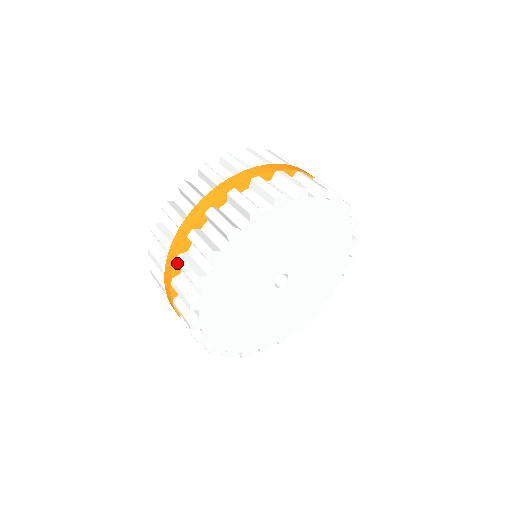
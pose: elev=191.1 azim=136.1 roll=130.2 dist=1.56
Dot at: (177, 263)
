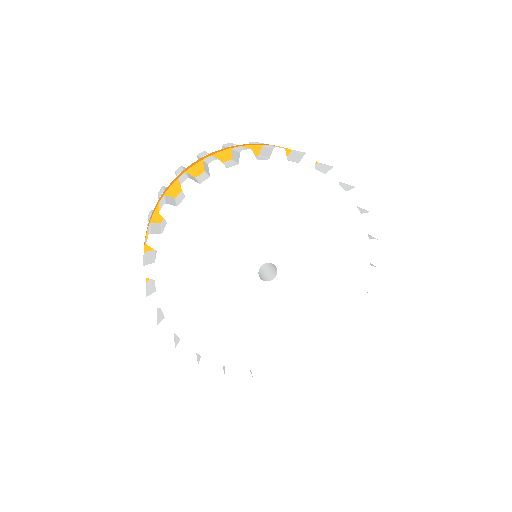
Dot at: occluded
